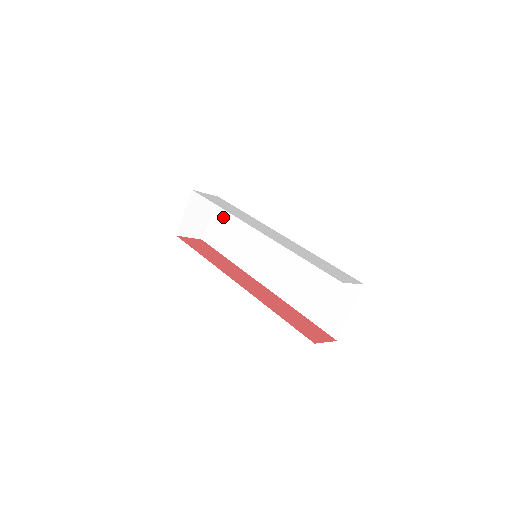
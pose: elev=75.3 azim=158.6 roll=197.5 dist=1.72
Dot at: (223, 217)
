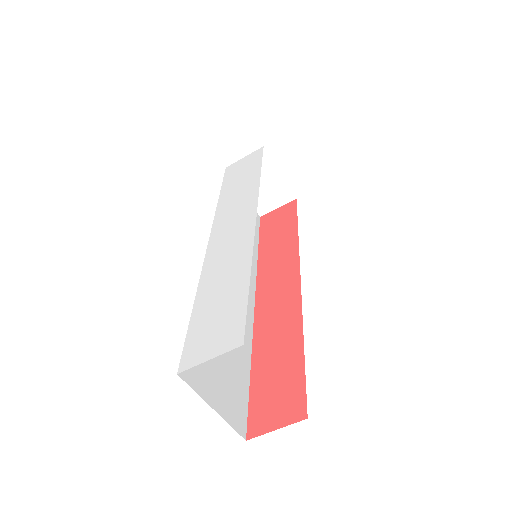
Dot at: occluded
